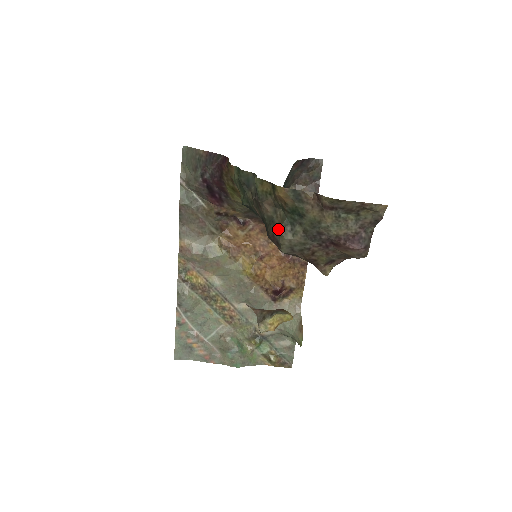
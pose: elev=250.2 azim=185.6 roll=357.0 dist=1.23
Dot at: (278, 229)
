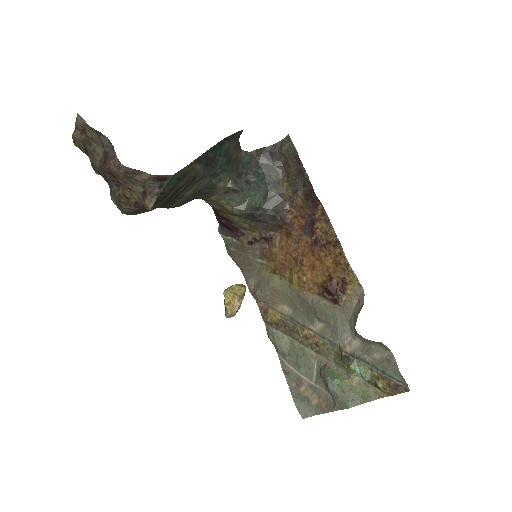
Dot at: (111, 198)
